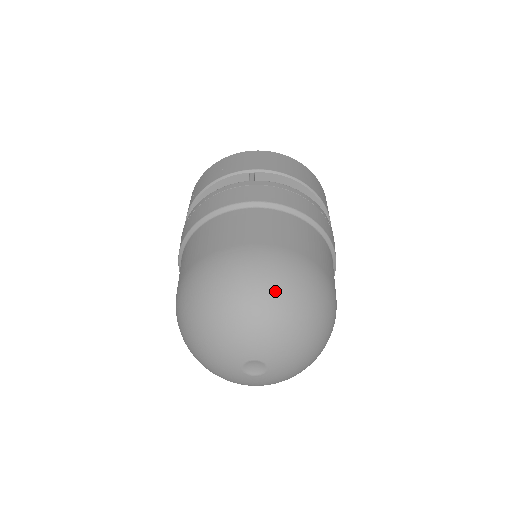
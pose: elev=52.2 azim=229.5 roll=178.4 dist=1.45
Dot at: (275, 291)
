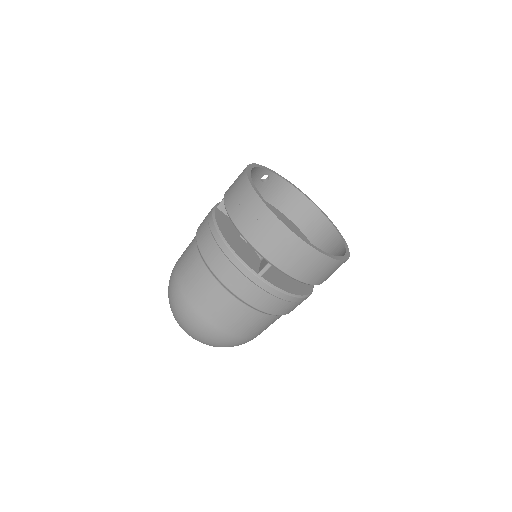
Dot at: (209, 344)
